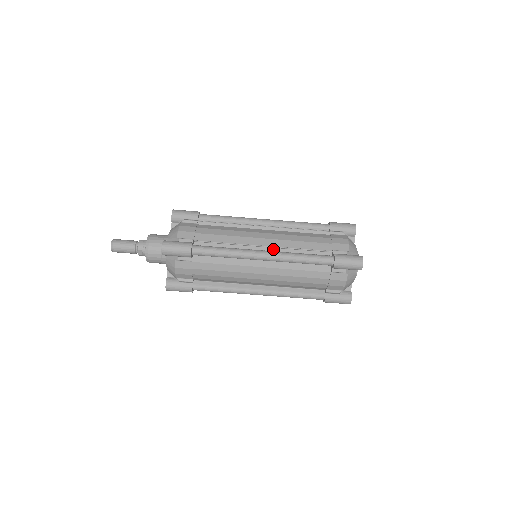
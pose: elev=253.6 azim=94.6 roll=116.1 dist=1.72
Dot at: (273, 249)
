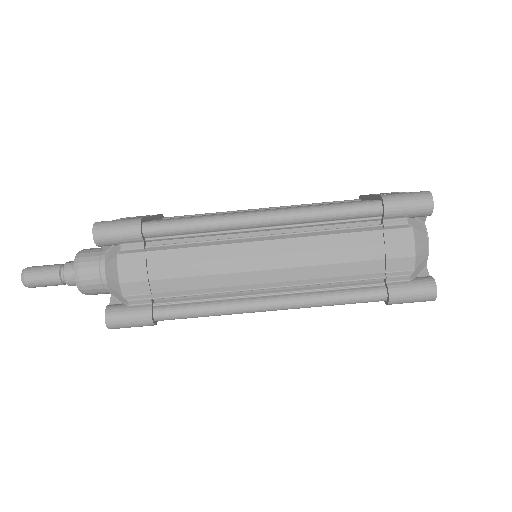
Dot at: (284, 285)
